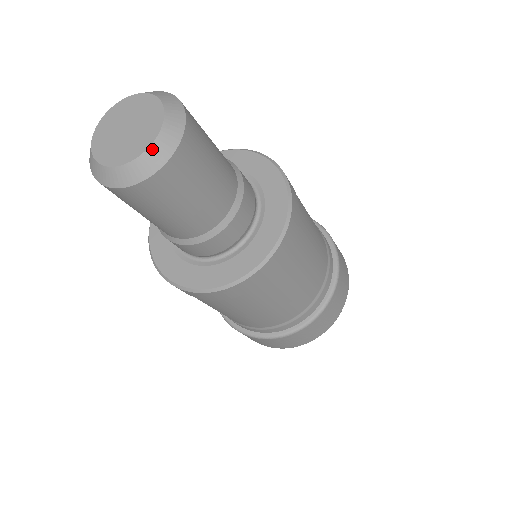
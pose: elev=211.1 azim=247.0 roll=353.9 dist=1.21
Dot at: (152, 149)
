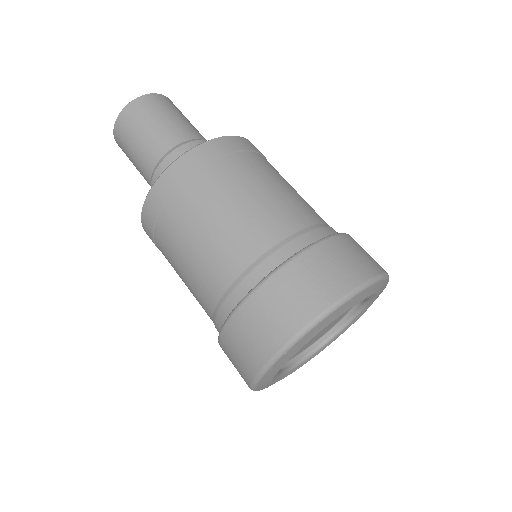
Dot at: occluded
